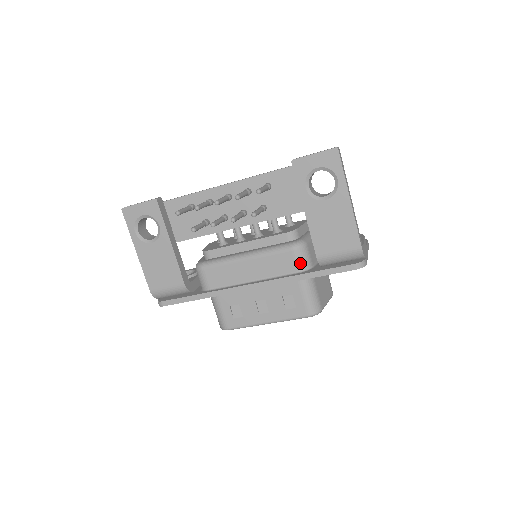
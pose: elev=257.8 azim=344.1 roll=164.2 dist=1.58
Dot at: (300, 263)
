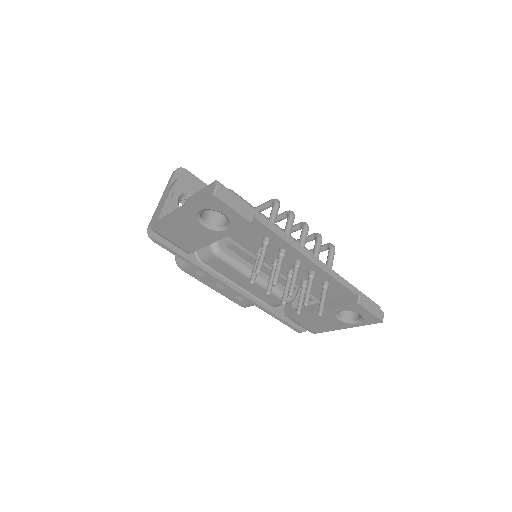
Dot at: (278, 305)
